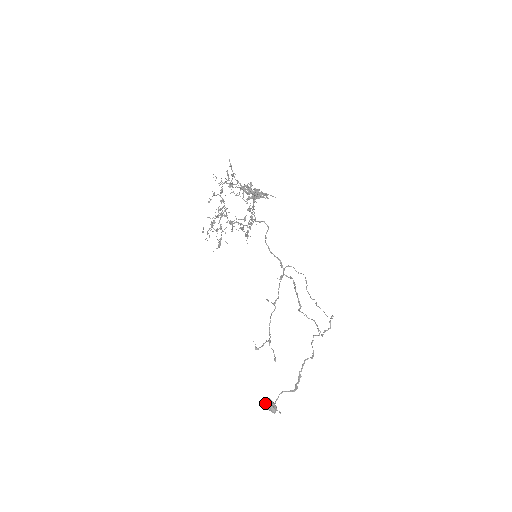
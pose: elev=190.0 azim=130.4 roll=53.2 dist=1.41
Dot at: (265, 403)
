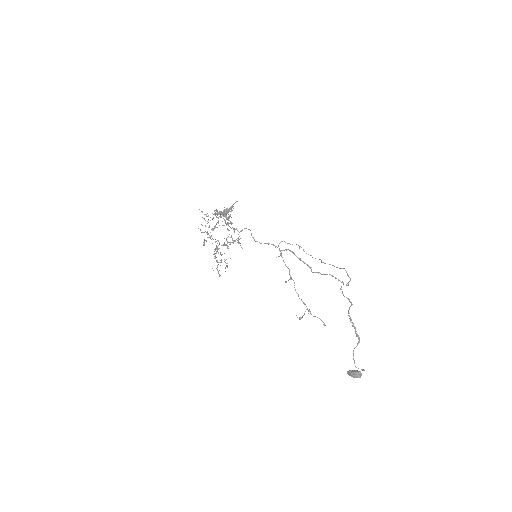
Dot at: (349, 375)
